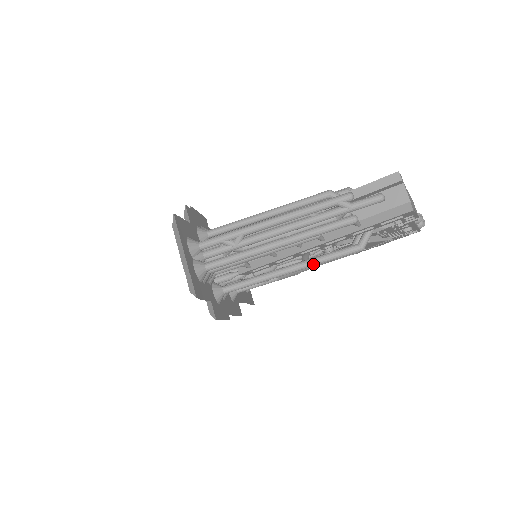
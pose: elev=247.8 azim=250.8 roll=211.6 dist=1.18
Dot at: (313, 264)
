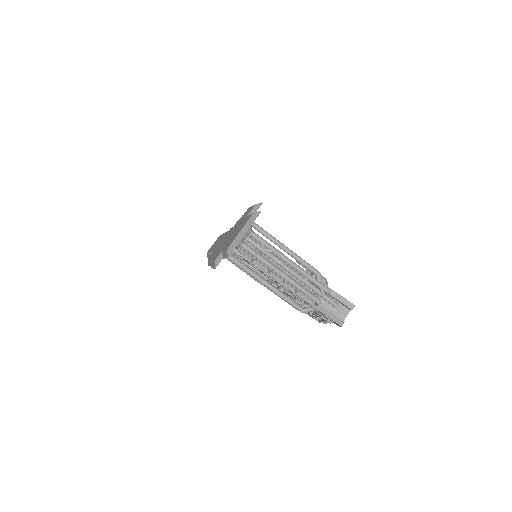
Dot at: (278, 294)
